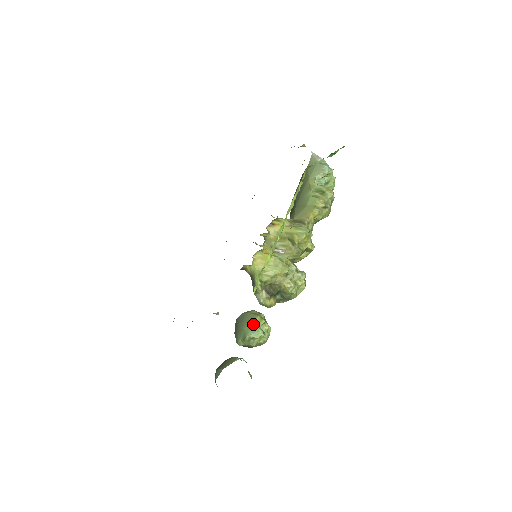
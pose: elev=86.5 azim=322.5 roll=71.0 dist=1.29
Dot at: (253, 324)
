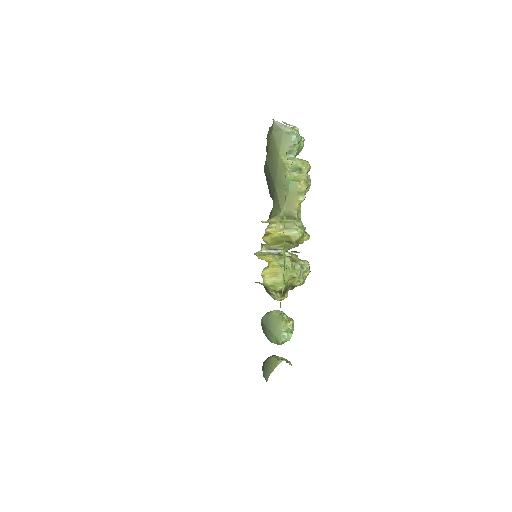
Dot at: (282, 331)
